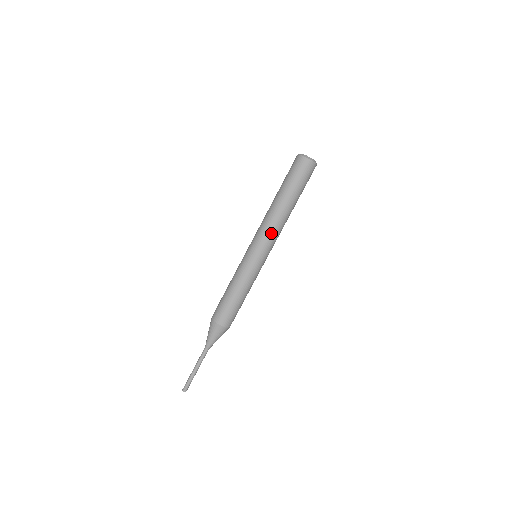
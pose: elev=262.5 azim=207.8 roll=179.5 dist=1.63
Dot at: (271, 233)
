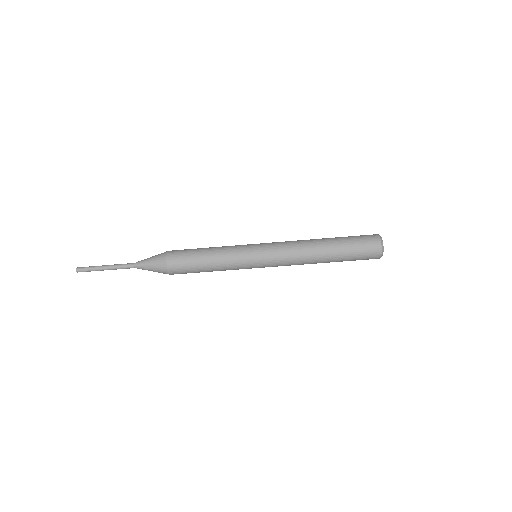
Dot at: (288, 254)
